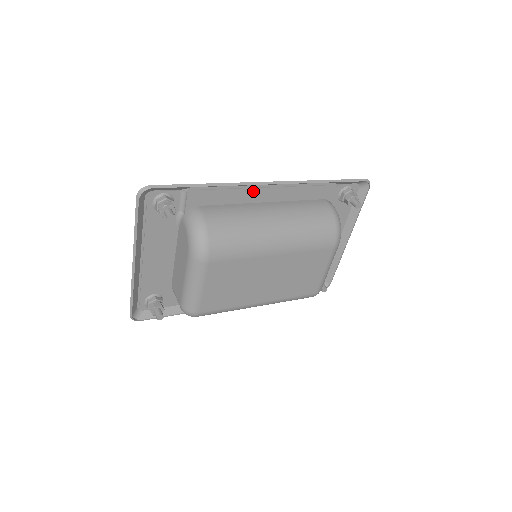
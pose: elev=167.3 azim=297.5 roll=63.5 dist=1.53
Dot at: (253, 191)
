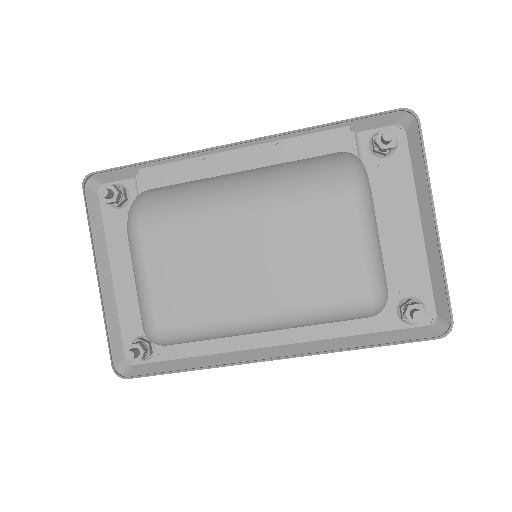
Dot at: (219, 160)
